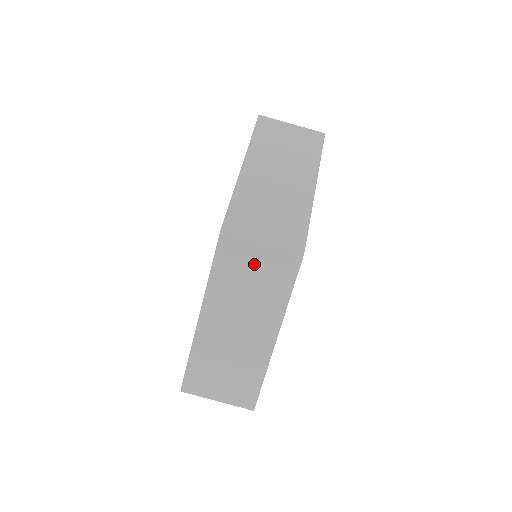
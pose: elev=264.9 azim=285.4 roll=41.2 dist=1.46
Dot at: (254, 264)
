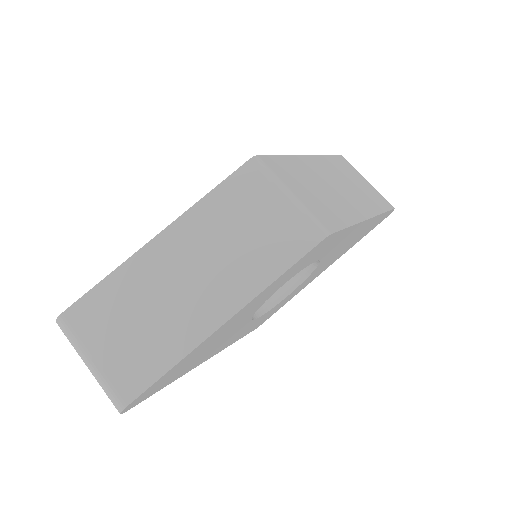
Dot at: (264, 212)
